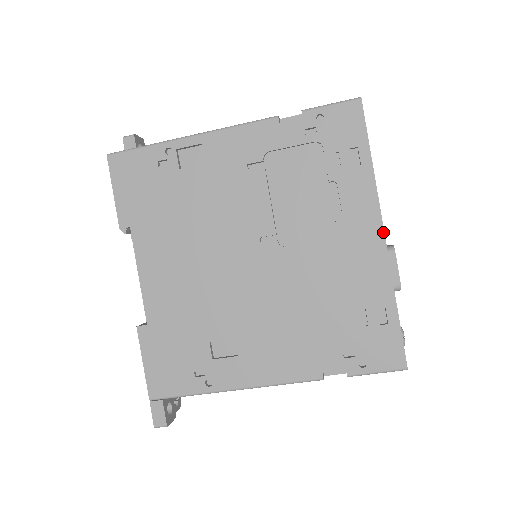
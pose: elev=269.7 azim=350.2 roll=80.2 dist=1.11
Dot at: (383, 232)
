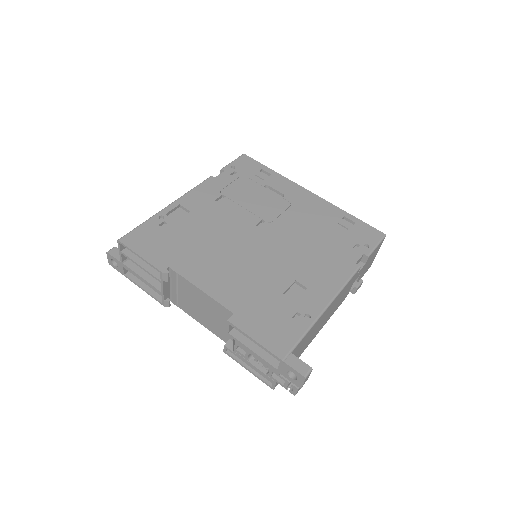
Dot at: (309, 191)
